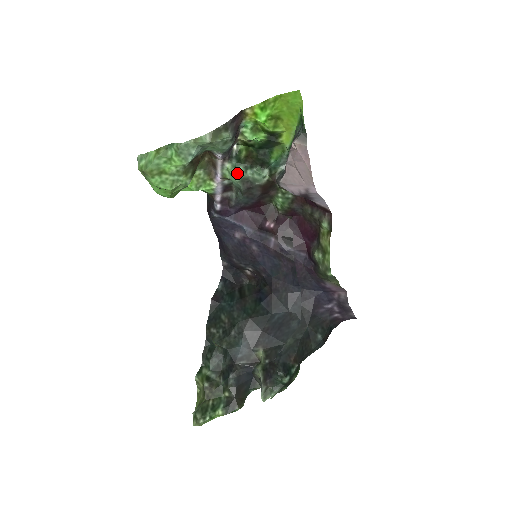
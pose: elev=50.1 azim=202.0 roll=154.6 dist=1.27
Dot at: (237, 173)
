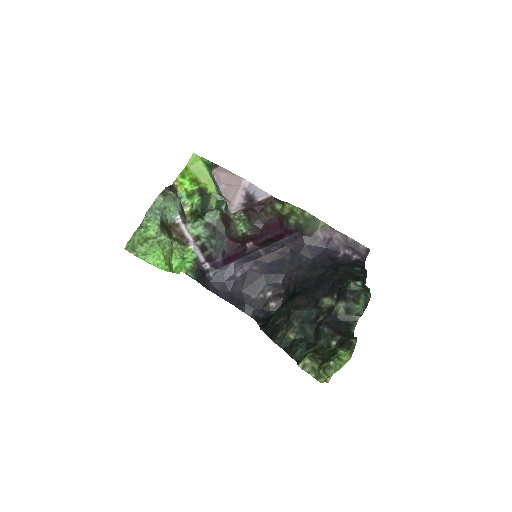
Dot at: (198, 223)
